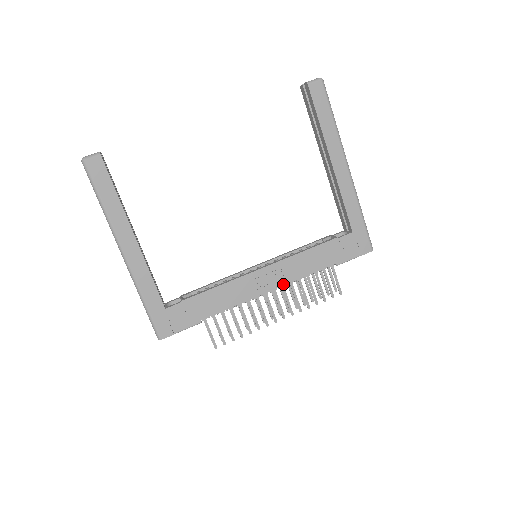
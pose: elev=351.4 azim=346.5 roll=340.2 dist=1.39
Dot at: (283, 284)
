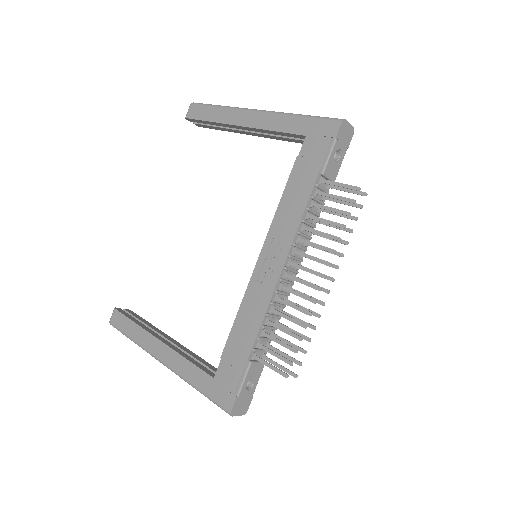
Dot at: (288, 249)
